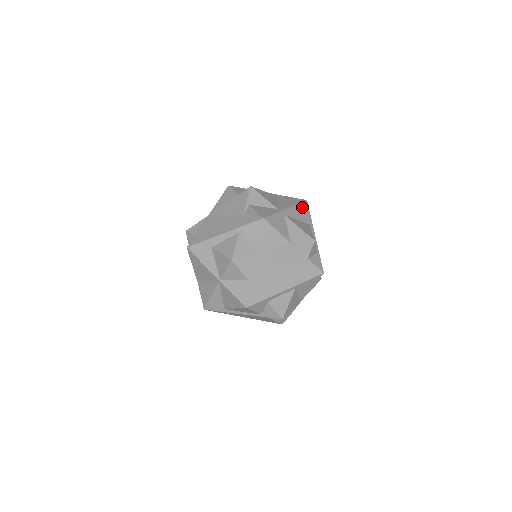
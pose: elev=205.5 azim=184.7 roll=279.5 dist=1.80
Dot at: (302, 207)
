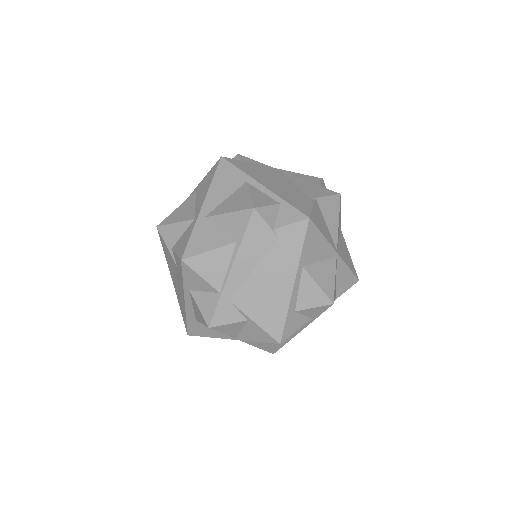
Dot at: (221, 174)
